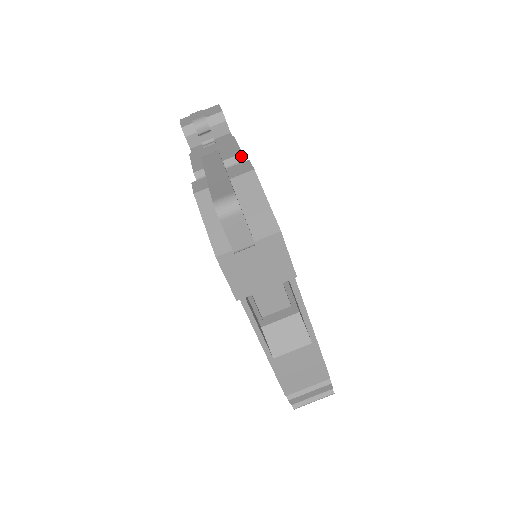
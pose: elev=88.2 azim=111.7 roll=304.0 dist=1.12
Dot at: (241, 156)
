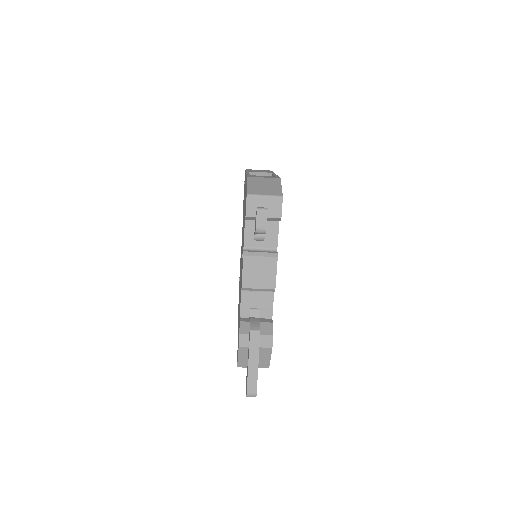
Dot at: (274, 290)
